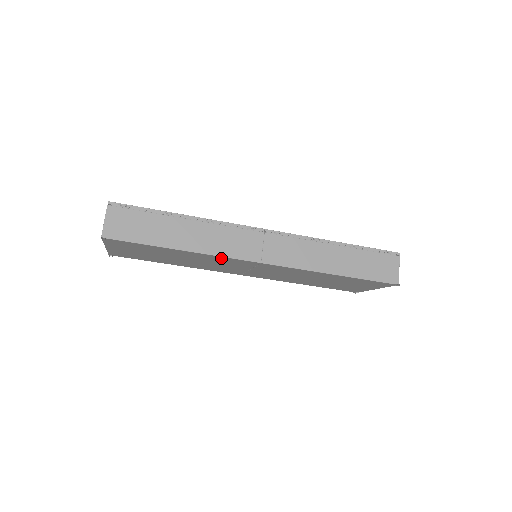
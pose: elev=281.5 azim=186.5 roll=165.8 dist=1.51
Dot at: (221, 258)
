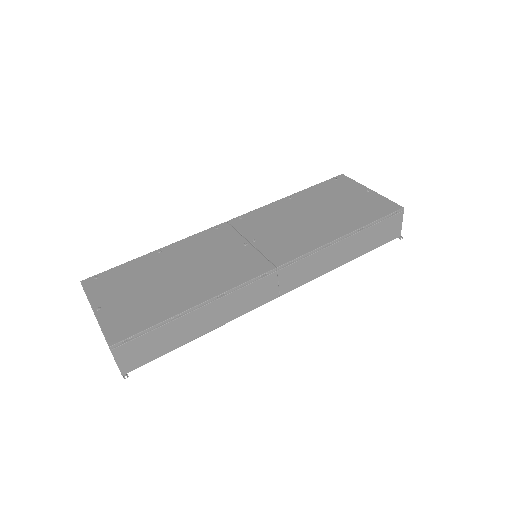
Dot at: occluded
